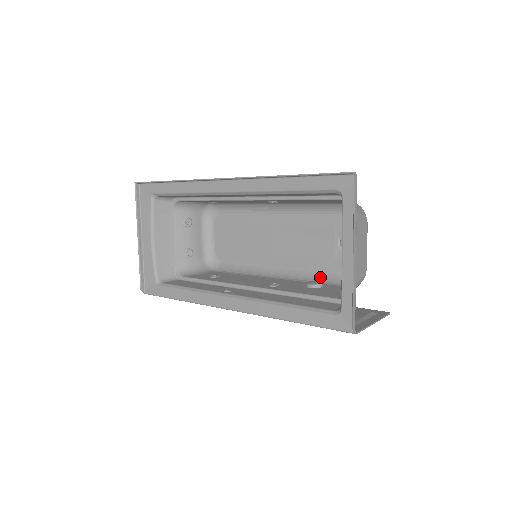
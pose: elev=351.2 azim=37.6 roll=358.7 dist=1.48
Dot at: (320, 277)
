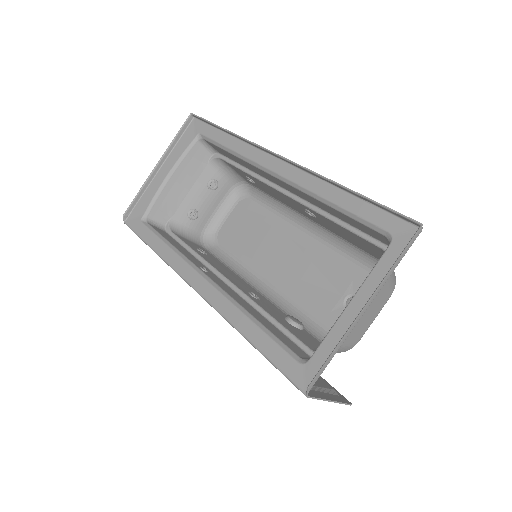
Dot at: (304, 320)
